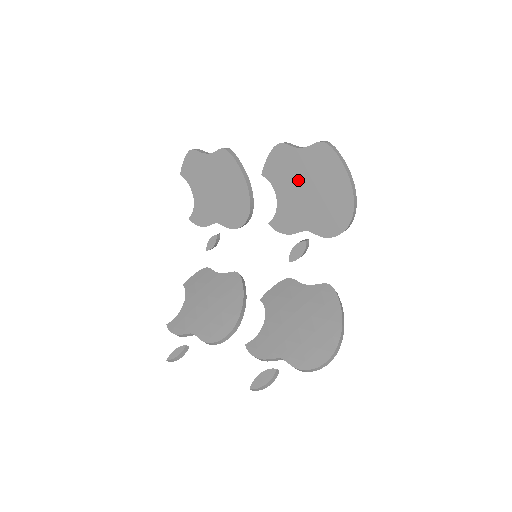
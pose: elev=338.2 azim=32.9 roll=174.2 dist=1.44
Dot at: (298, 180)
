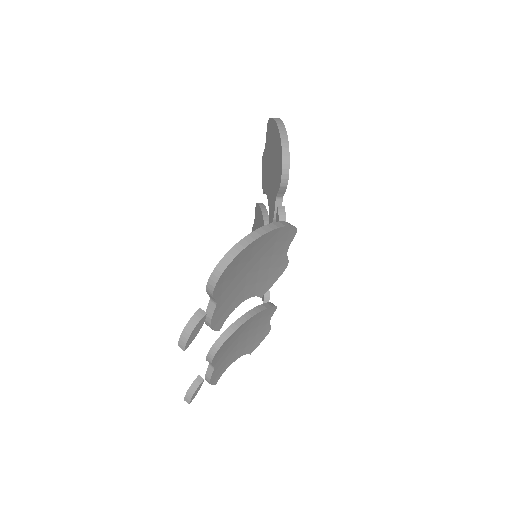
Dot at: (268, 167)
